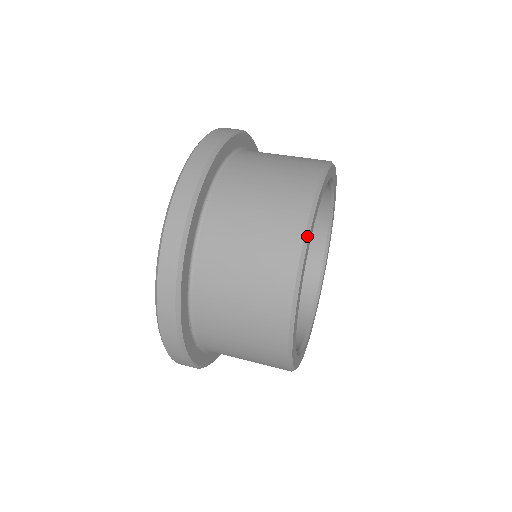
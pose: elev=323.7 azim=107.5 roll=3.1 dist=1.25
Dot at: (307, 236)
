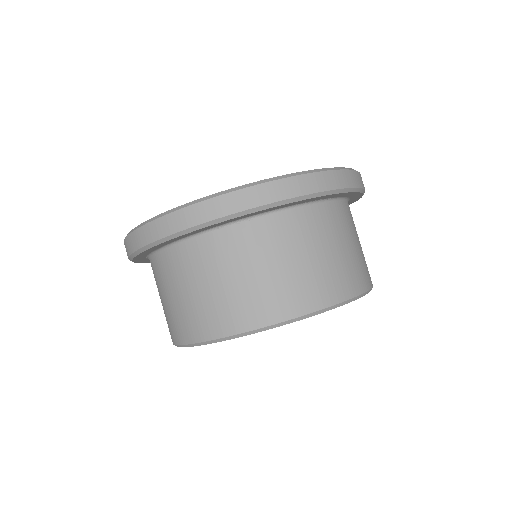
Dot at: (235, 337)
